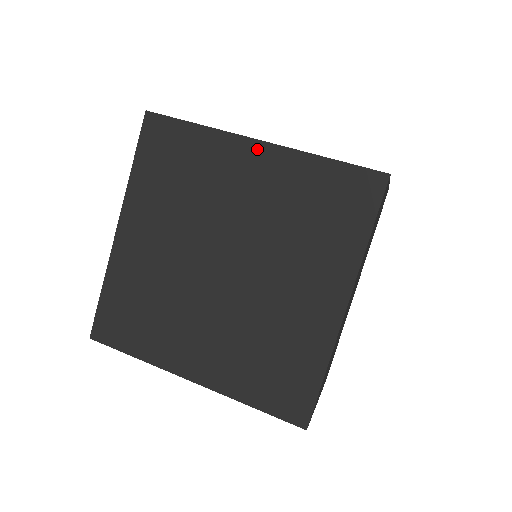
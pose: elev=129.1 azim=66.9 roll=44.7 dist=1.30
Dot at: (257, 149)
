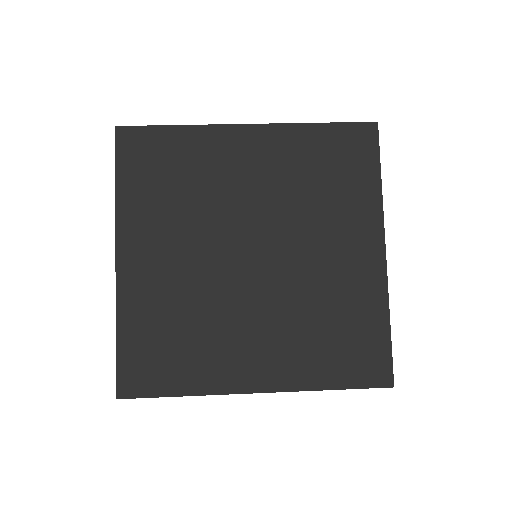
Dot at: (249, 133)
